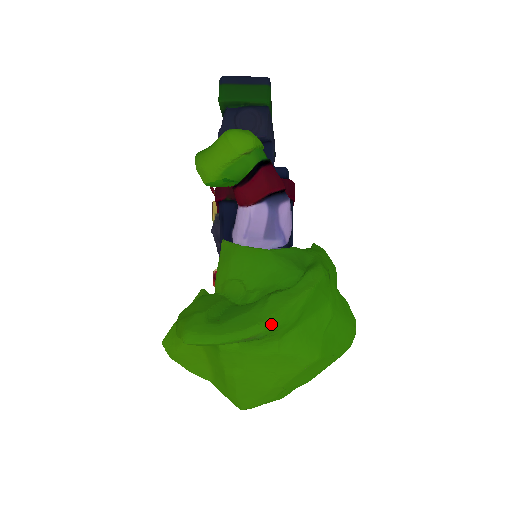
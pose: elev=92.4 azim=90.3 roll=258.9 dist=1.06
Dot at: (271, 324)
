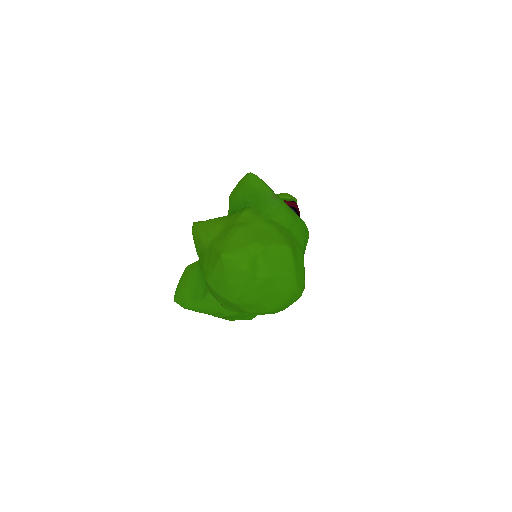
Dot at: (285, 204)
